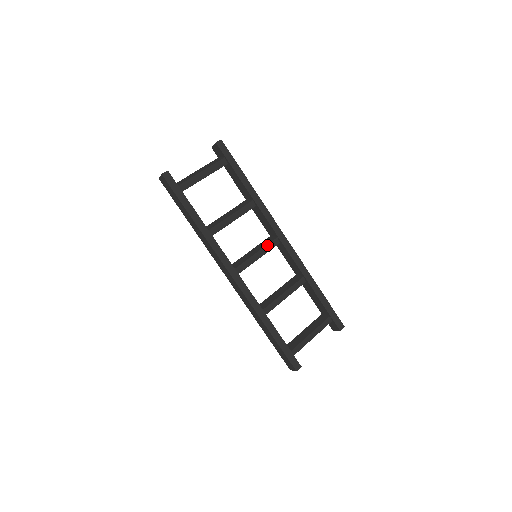
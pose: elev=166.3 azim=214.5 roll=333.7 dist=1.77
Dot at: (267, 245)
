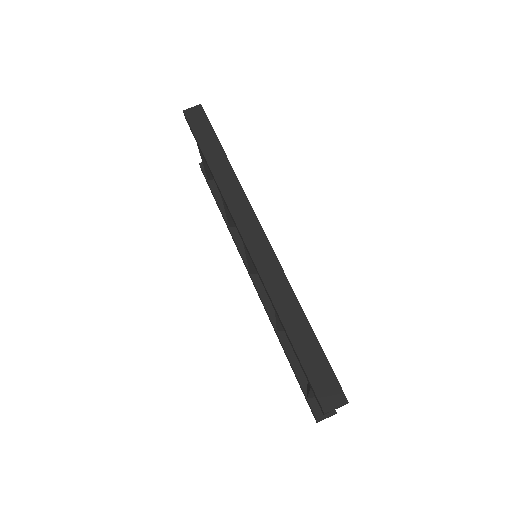
Dot at: occluded
